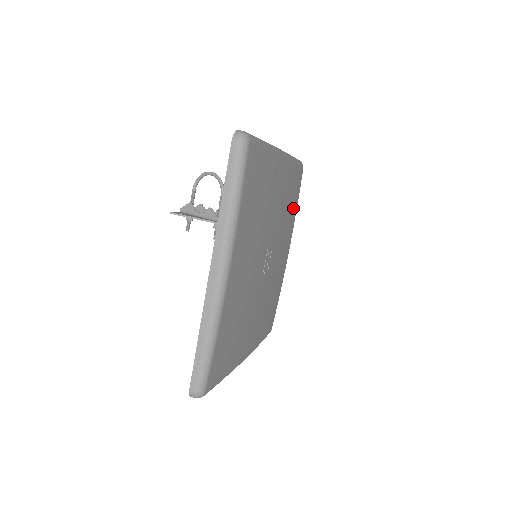
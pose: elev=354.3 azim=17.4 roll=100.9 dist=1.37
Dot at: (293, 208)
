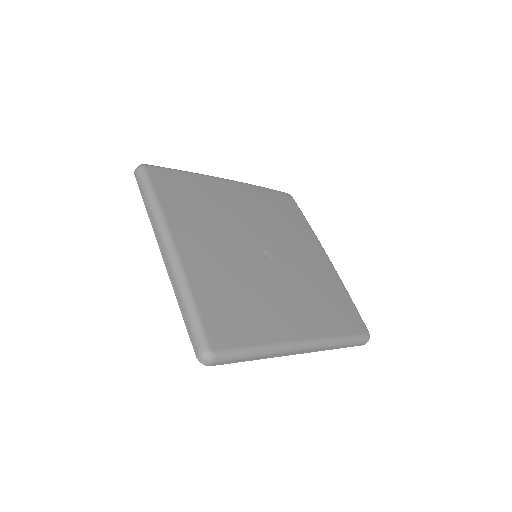
Dot at: (295, 220)
